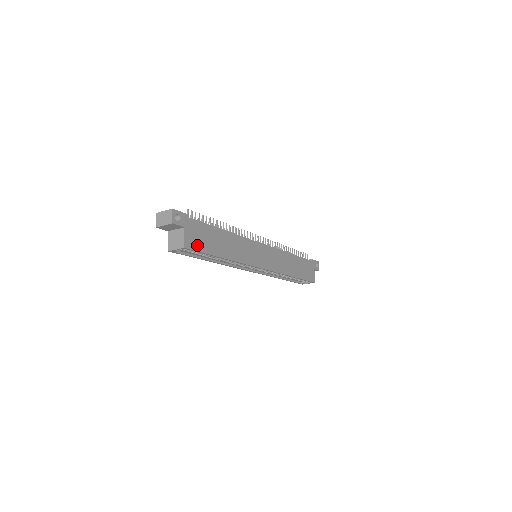
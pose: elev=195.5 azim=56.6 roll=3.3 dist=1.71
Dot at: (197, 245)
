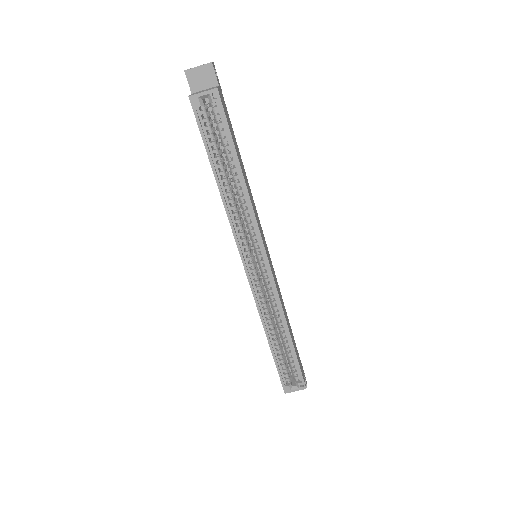
Dot at: (225, 113)
